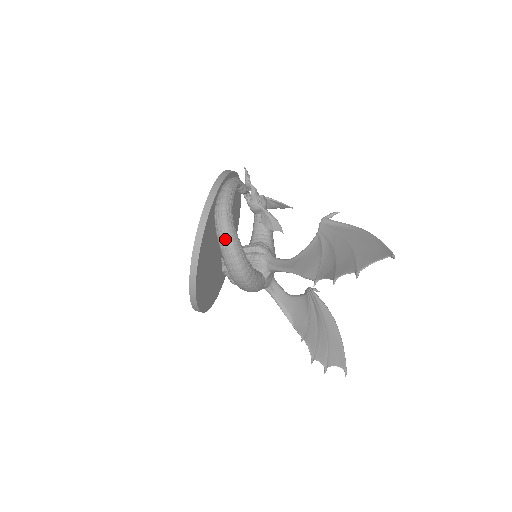
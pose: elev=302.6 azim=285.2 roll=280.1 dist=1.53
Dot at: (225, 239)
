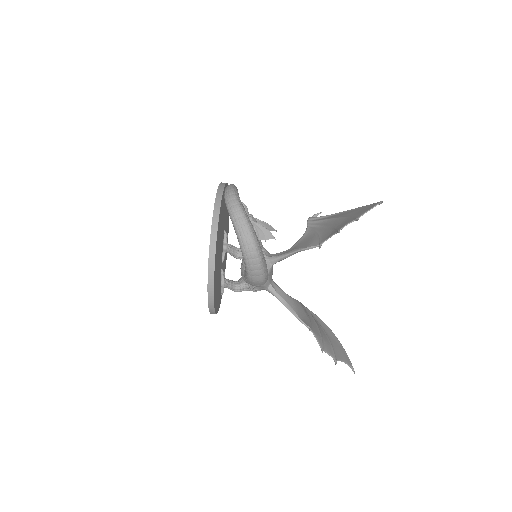
Dot at: (239, 214)
